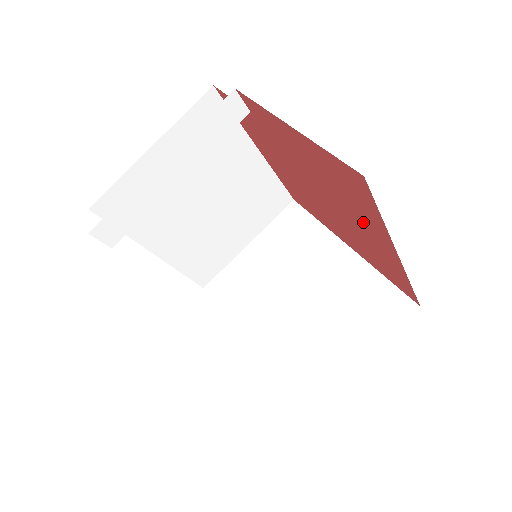
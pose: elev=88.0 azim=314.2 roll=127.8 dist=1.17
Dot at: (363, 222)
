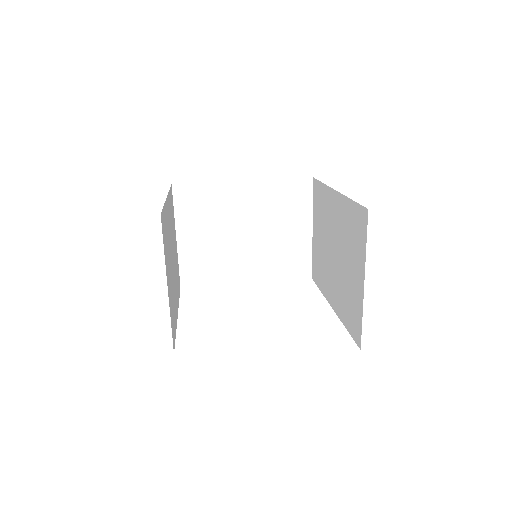
Dot at: occluded
